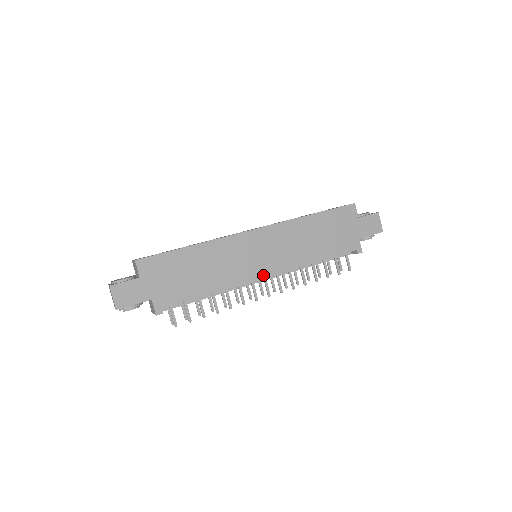
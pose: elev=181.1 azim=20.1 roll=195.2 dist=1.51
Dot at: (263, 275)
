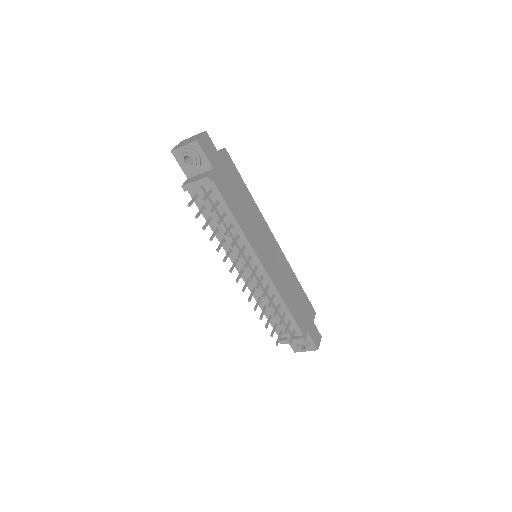
Dot at: (262, 261)
